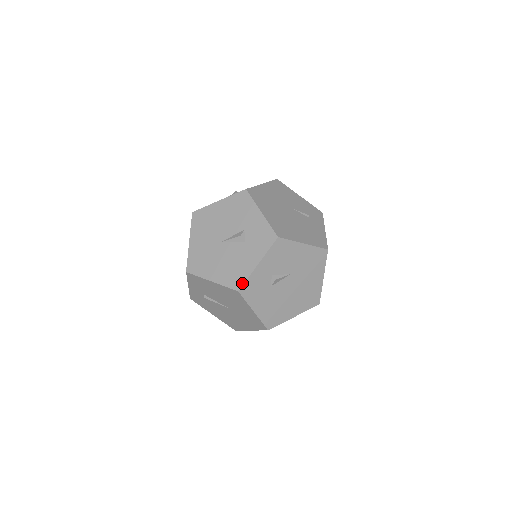
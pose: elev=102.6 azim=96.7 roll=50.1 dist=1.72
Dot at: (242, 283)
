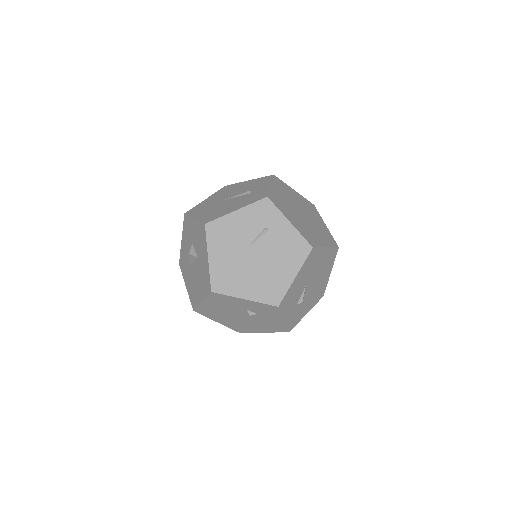
Dot at: (286, 329)
